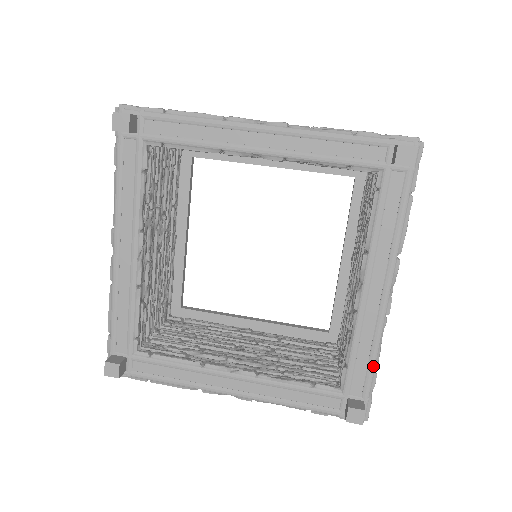
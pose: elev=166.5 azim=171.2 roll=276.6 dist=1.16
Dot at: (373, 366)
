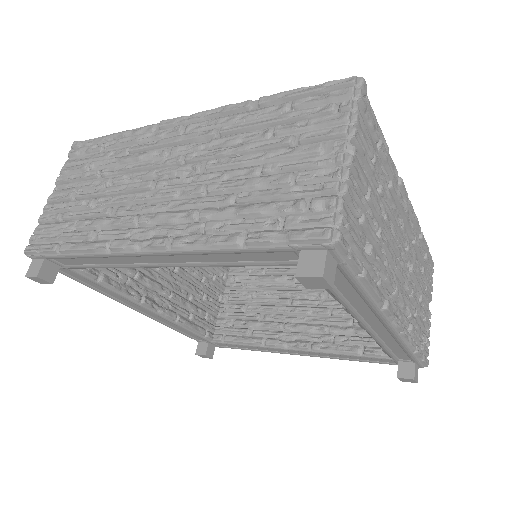
Dot at: (409, 352)
